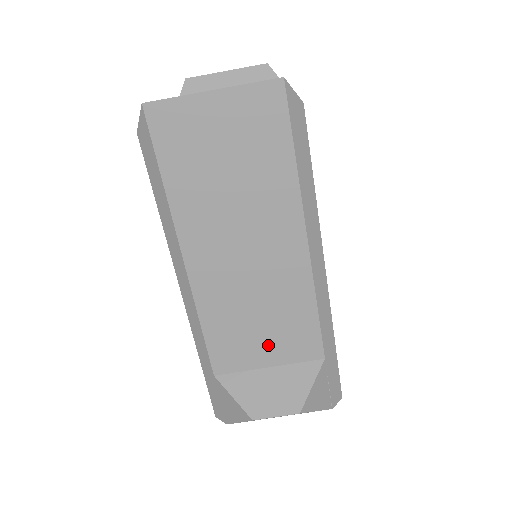
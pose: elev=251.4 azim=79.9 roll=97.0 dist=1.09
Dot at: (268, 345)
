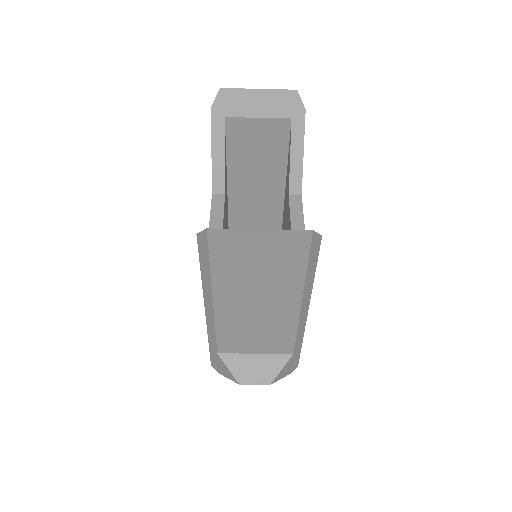
Dot at: (258, 345)
